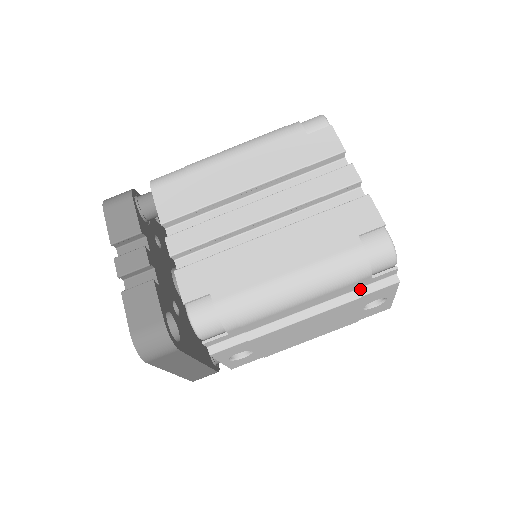
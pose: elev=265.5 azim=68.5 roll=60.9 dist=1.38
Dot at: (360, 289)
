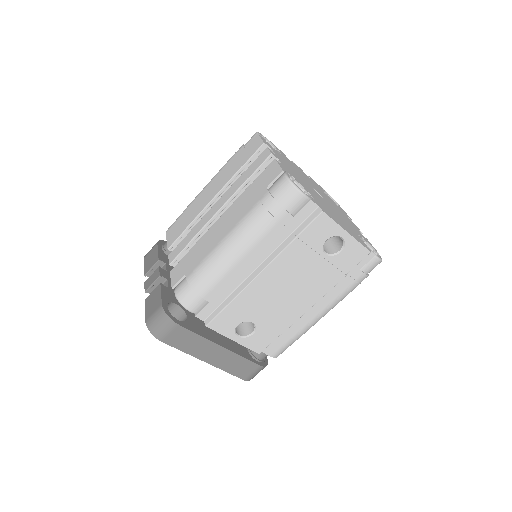
Dot at: (295, 231)
